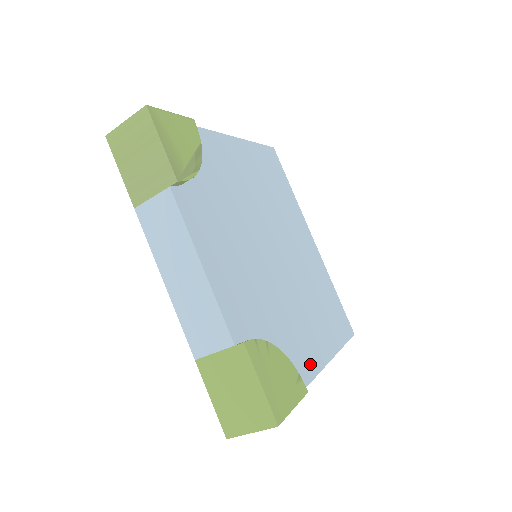
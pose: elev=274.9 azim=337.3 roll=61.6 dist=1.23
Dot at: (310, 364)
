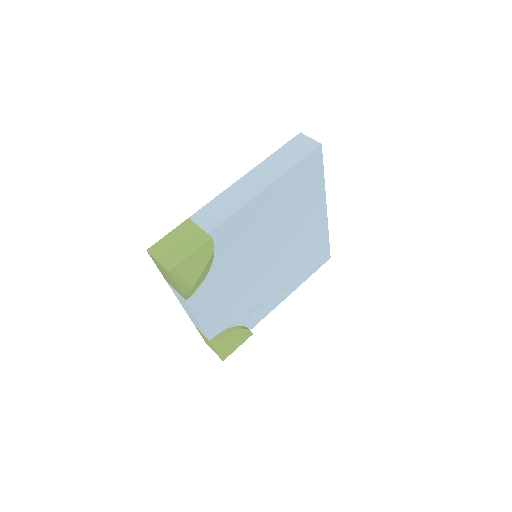
Dot at: (267, 310)
